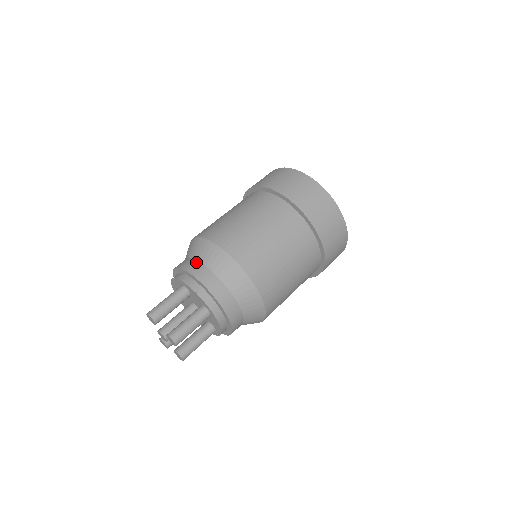
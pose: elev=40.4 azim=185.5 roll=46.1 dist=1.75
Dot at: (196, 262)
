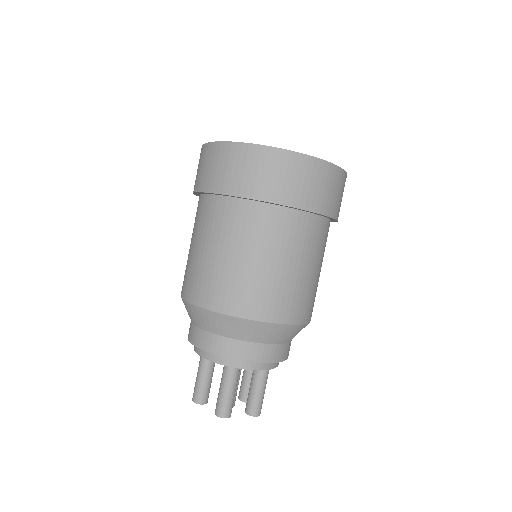
Dot at: (191, 324)
